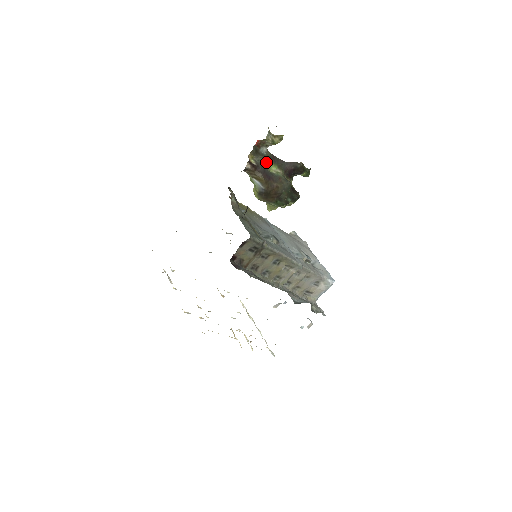
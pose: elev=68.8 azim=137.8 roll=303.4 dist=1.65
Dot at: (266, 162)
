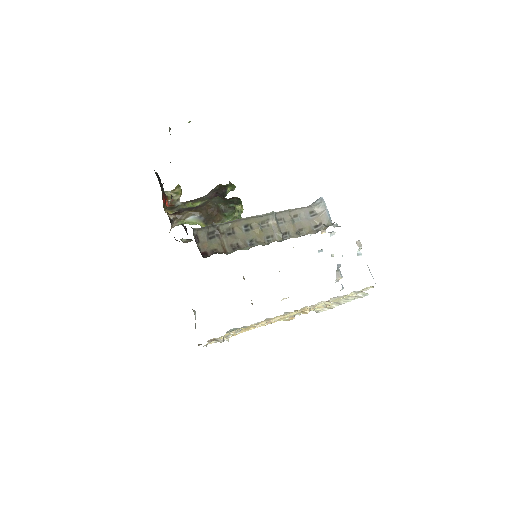
Dot at: (187, 206)
